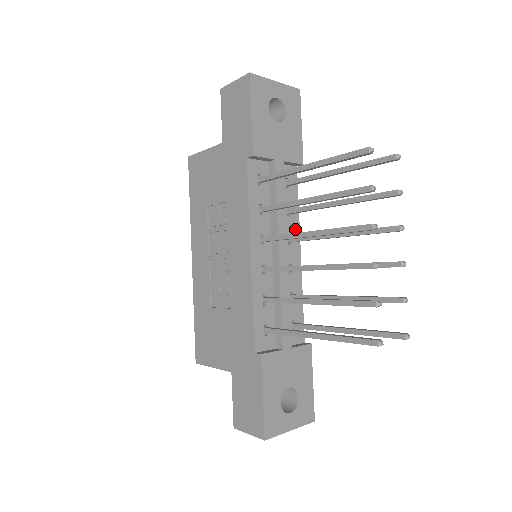
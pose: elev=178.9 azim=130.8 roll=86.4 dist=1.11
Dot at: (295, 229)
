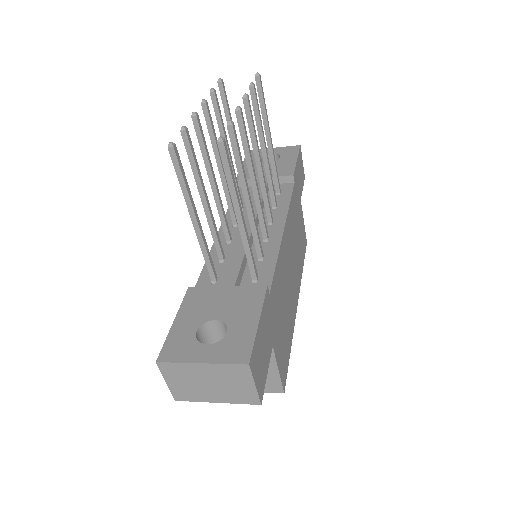
Dot at: (281, 215)
